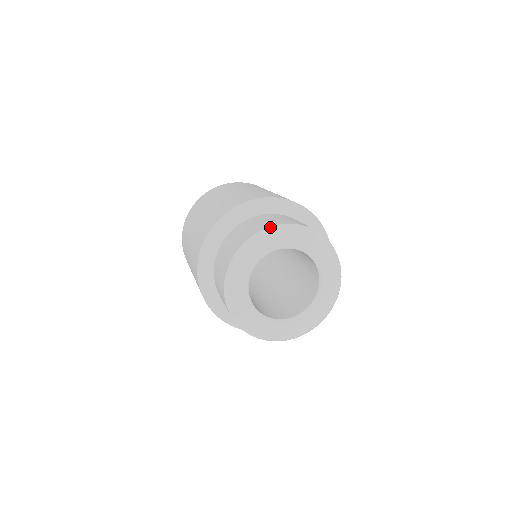
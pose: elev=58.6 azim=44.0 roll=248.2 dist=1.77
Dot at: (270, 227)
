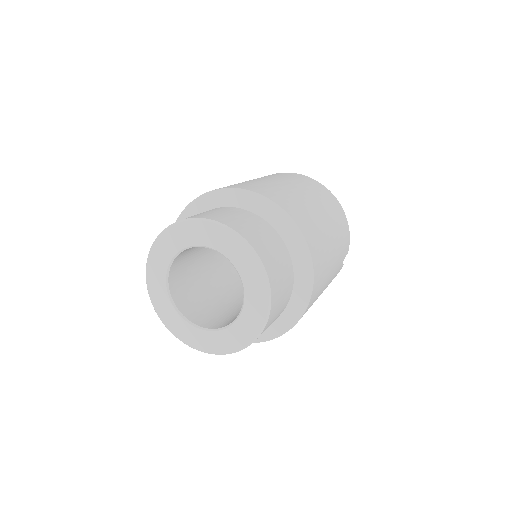
Dot at: (252, 247)
